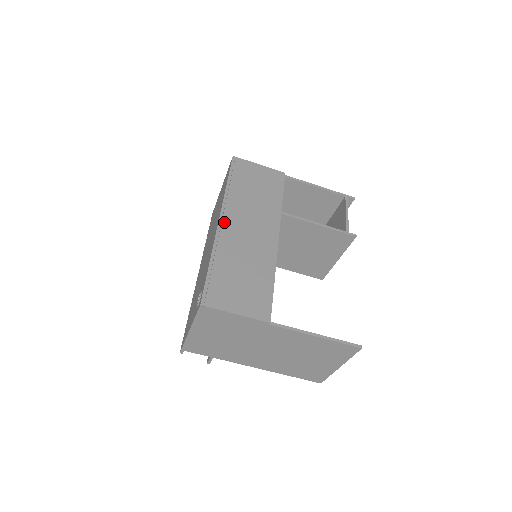
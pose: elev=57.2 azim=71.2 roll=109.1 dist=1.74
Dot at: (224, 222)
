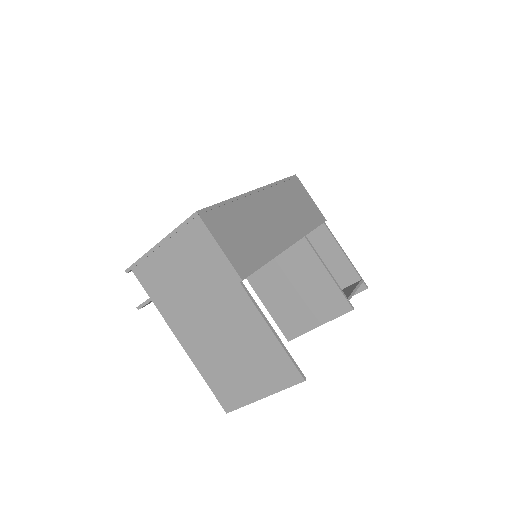
Dot at: (259, 194)
